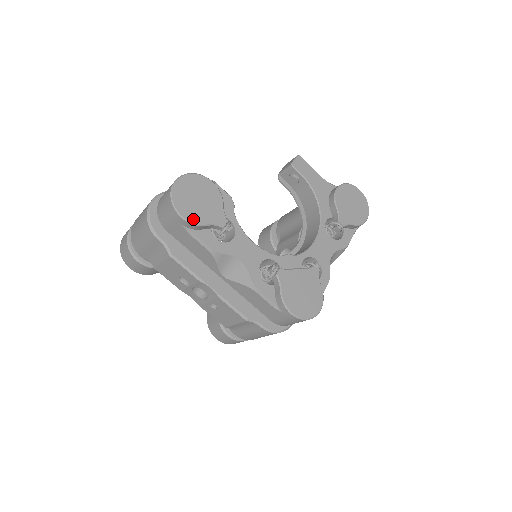
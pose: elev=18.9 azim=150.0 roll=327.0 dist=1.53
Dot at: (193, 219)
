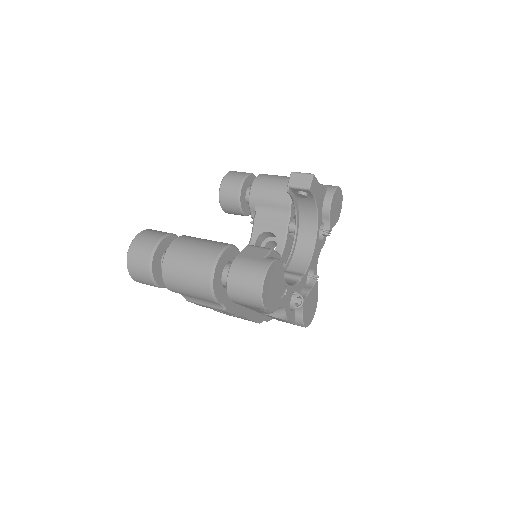
Dot at: (271, 306)
